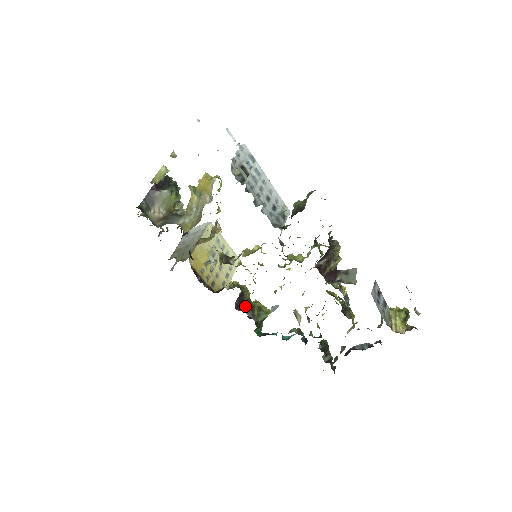
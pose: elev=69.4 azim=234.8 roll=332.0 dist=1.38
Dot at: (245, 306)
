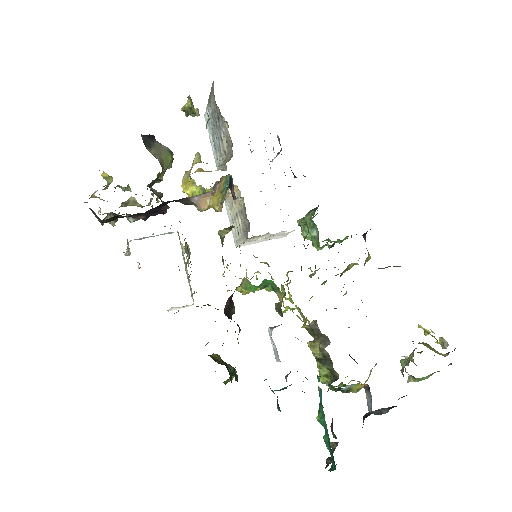
Dot at: occluded
